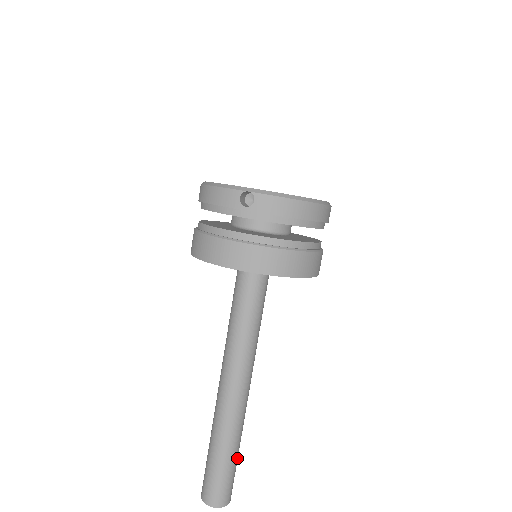
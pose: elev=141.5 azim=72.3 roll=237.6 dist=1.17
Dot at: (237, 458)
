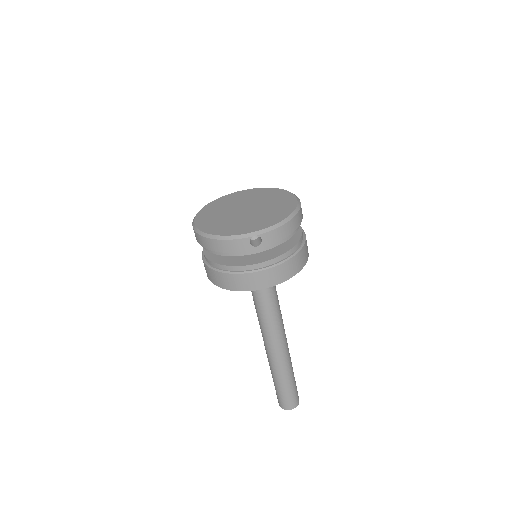
Dot at: occluded
